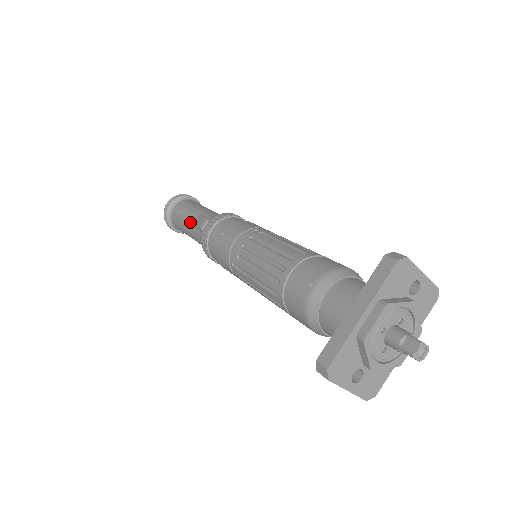
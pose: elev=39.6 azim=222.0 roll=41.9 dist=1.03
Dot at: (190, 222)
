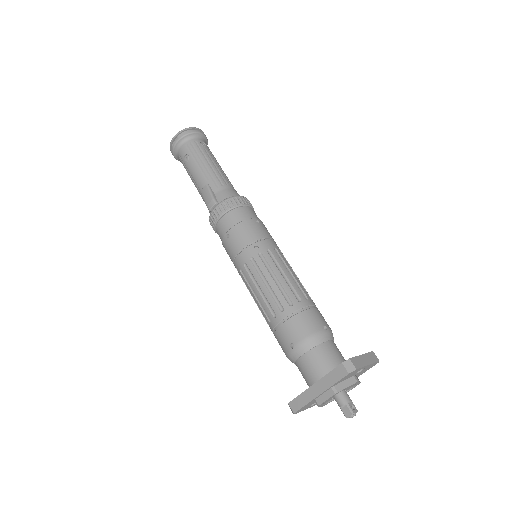
Dot at: (197, 184)
